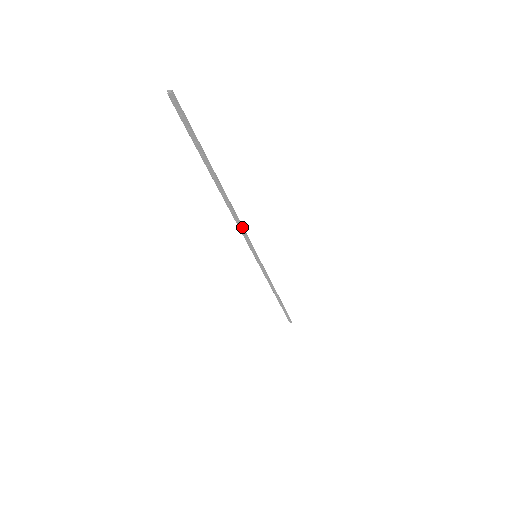
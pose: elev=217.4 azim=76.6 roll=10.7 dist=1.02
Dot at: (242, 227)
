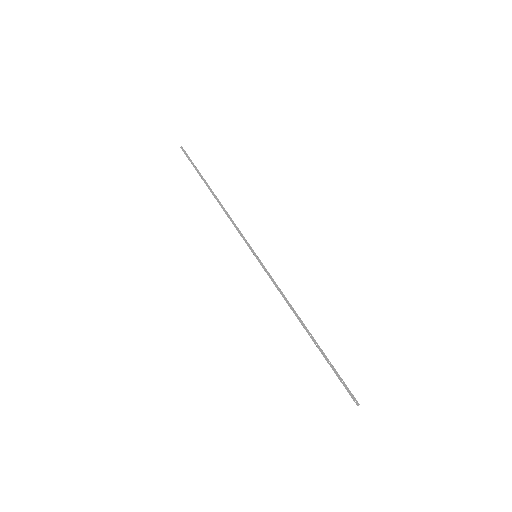
Dot at: (235, 224)
